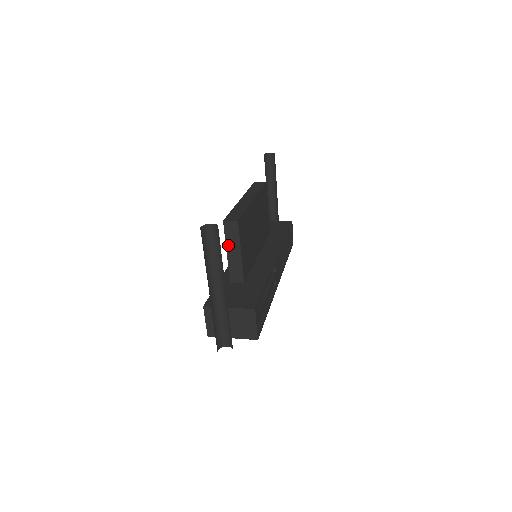
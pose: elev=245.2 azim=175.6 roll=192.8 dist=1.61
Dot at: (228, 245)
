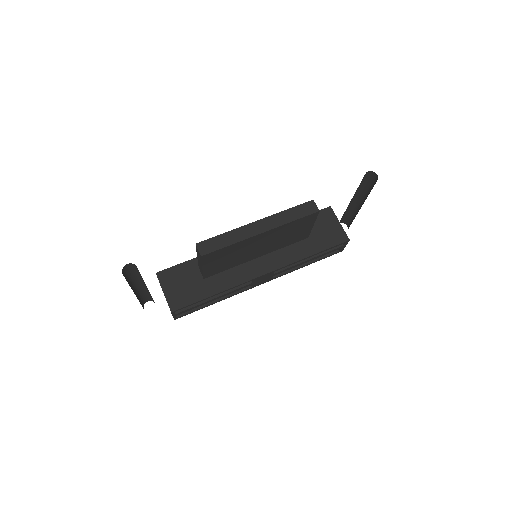
Dot at: occluded
